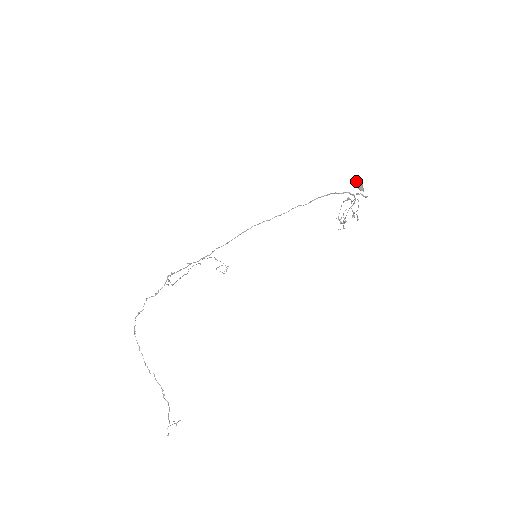
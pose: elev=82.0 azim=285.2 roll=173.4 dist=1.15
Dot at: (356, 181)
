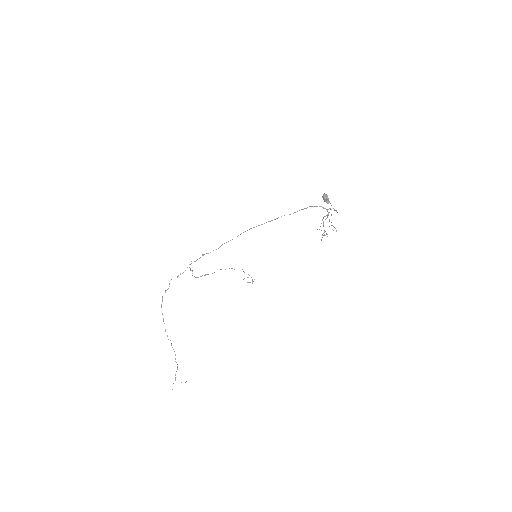
Dot at: (323, 196)
